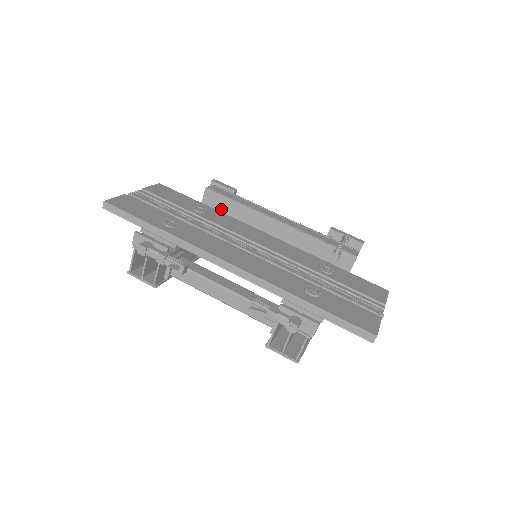
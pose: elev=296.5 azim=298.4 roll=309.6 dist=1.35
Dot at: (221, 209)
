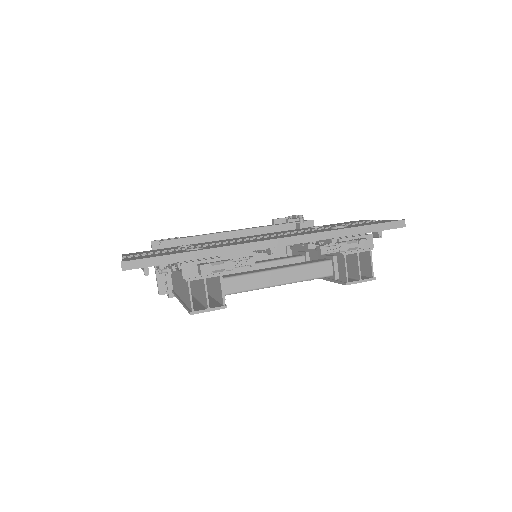
Dot at: occluded
